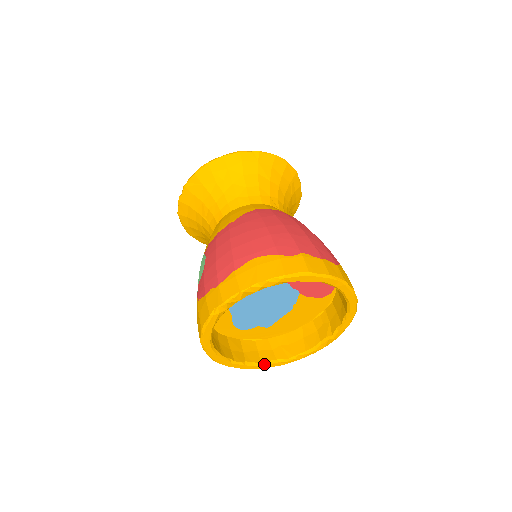
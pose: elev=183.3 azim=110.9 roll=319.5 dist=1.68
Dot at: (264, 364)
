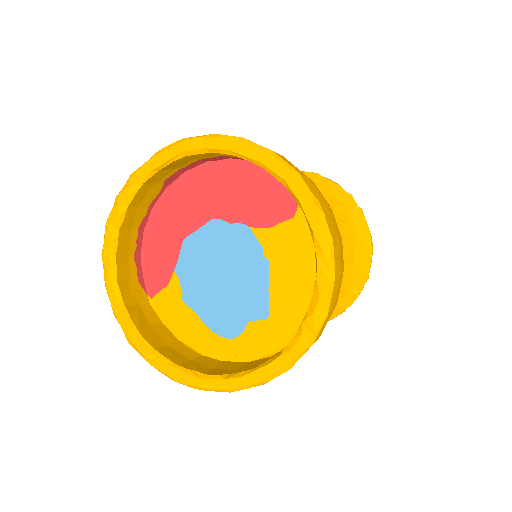
Dot at: (258, 368)
